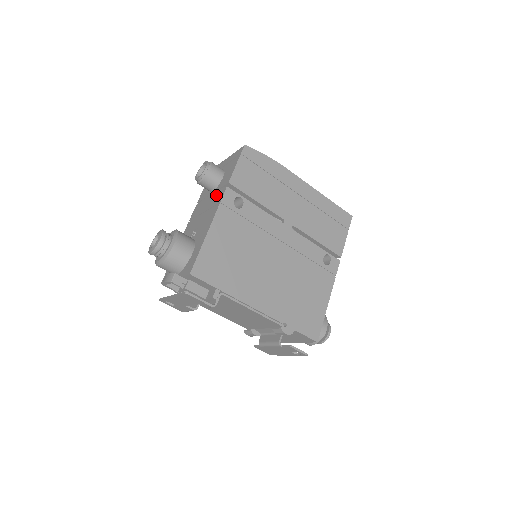
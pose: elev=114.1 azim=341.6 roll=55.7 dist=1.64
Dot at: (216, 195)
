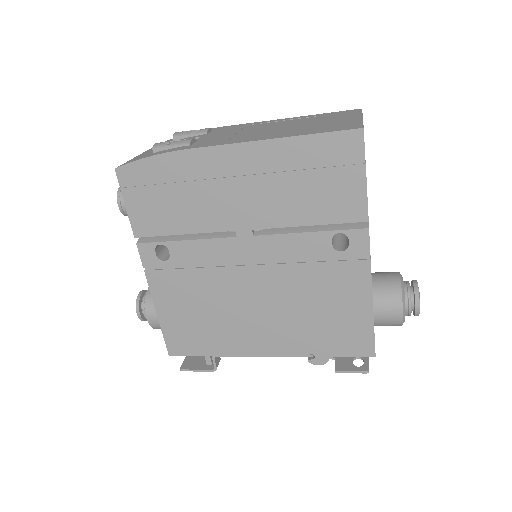
Dot at: occluded
